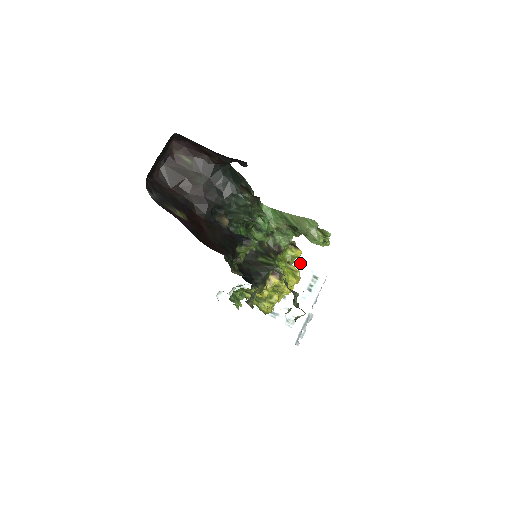
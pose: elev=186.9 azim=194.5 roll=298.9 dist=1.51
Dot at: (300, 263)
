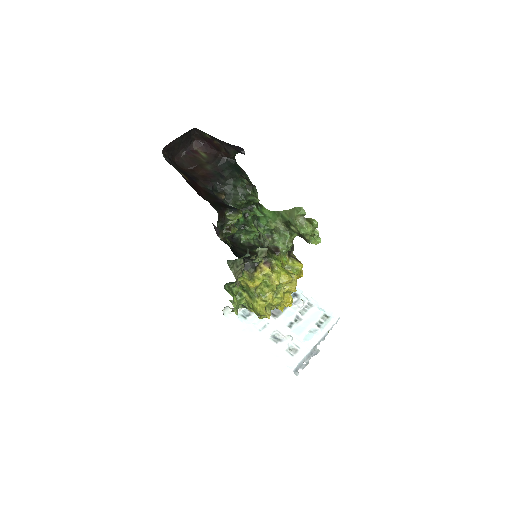
Dot at: (312, 301)
